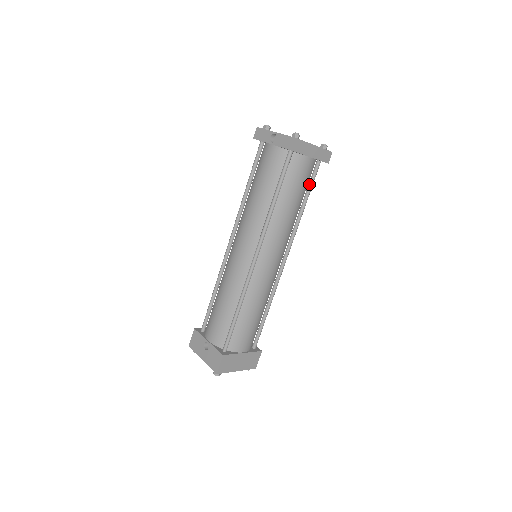
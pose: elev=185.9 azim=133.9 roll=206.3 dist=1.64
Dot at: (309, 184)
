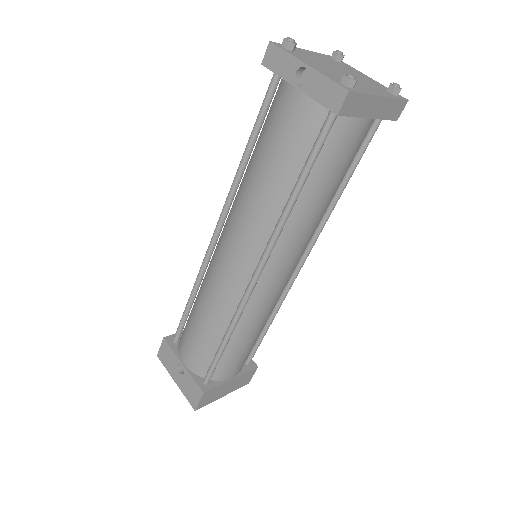
Dot at: (356, 155)
